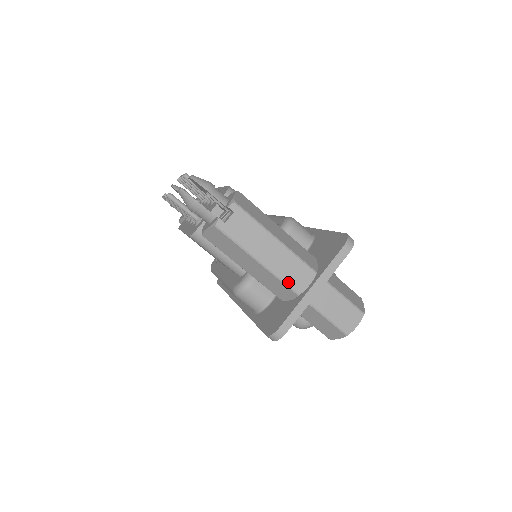
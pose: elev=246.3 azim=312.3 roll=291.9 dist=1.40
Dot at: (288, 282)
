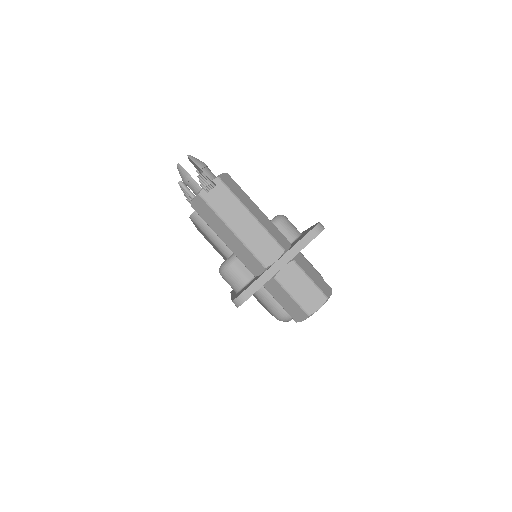
Dot at: (257, 254)
